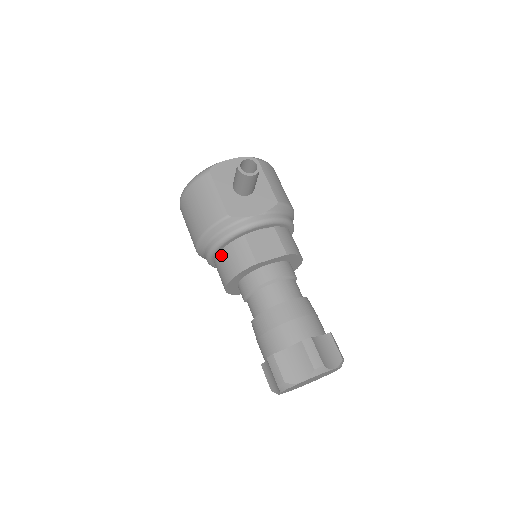
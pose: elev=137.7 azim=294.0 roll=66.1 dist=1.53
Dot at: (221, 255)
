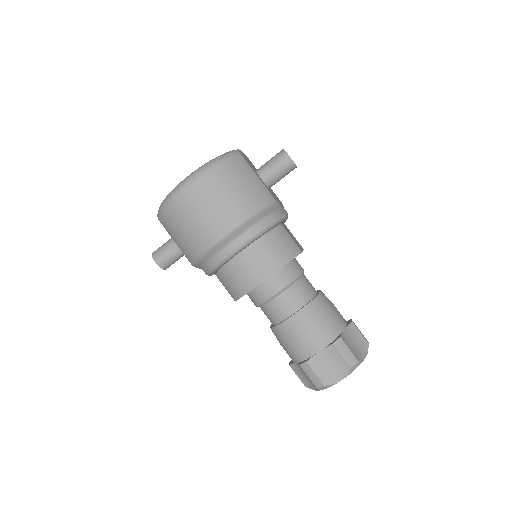
Dot at: (262, 243)
